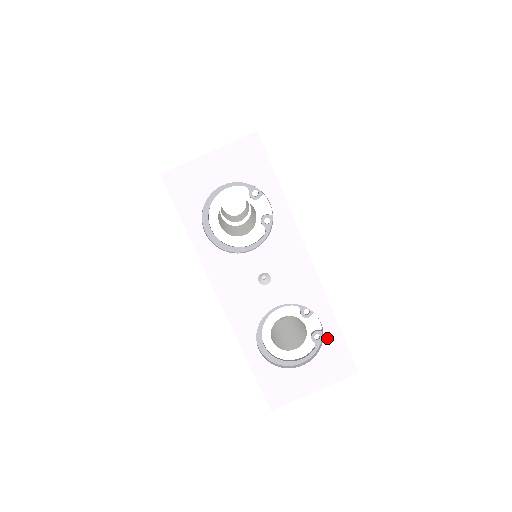
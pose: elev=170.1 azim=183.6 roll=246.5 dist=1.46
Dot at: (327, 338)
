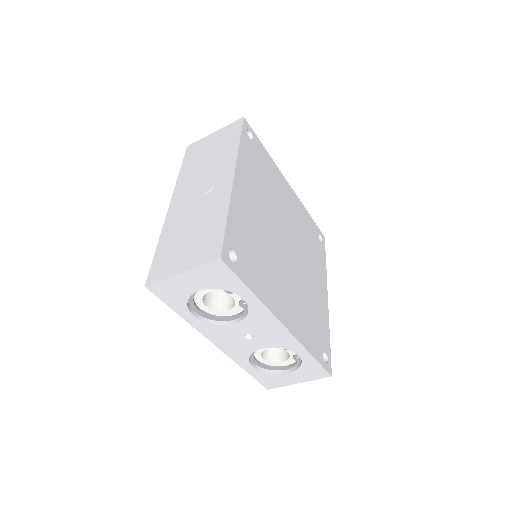
Dot at: (305, 362)
